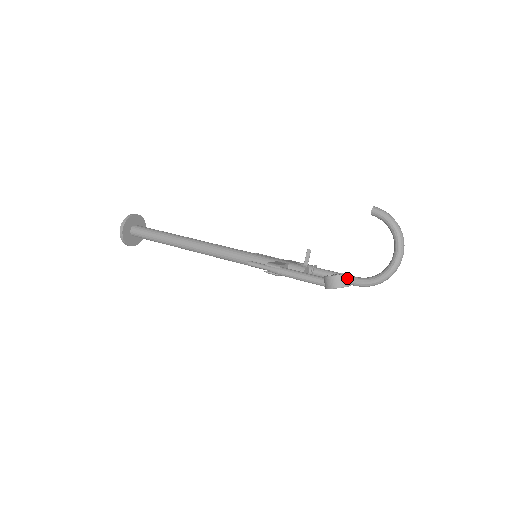
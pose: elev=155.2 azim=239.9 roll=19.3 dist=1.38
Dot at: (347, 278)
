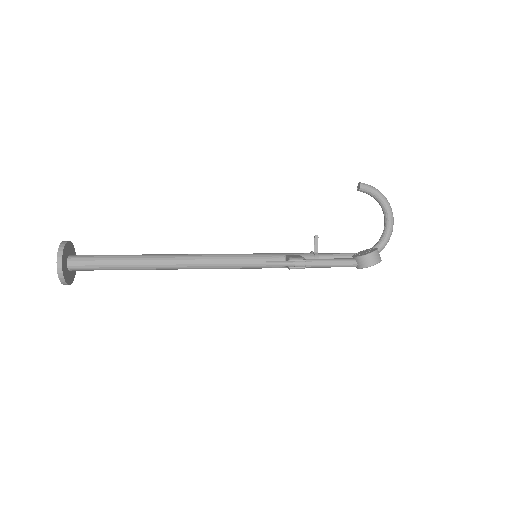
Dot at: occluded
